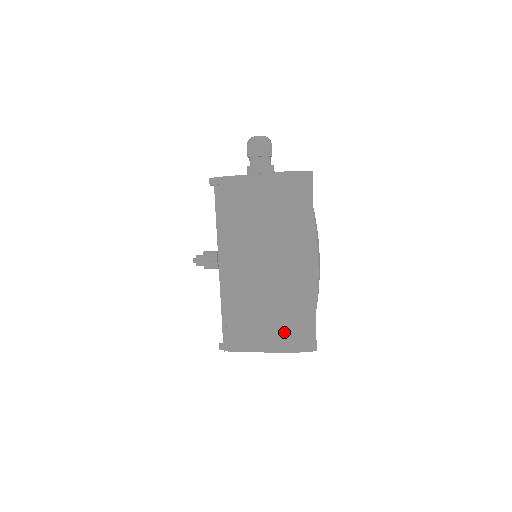
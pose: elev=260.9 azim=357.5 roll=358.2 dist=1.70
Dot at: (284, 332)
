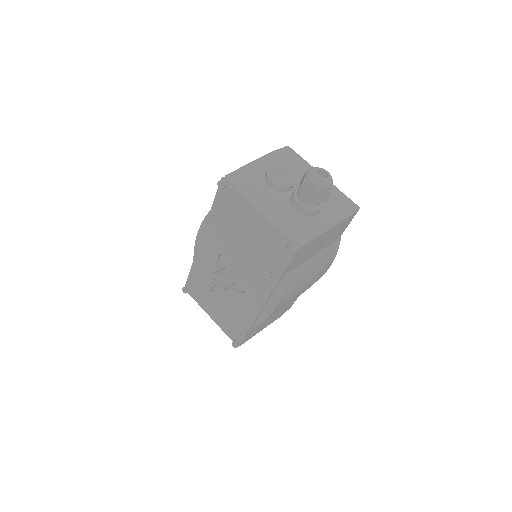
Dot at: occluded
